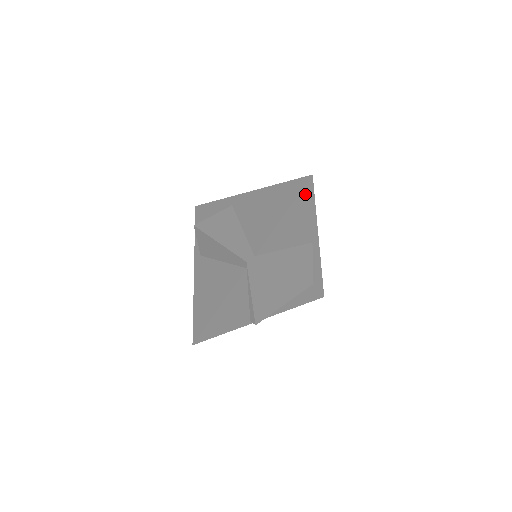
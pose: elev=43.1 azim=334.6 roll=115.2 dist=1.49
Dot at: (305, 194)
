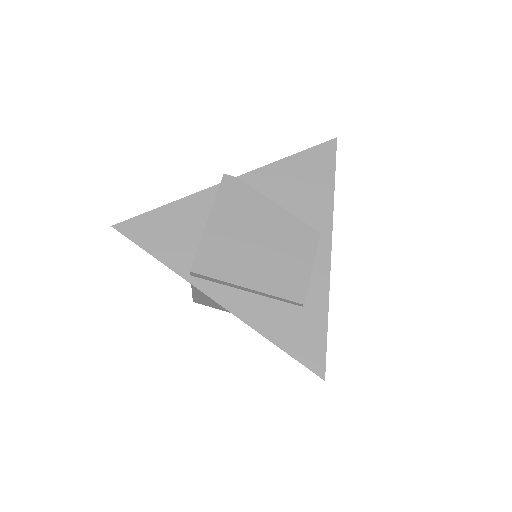
Dot at: (323, 154)
